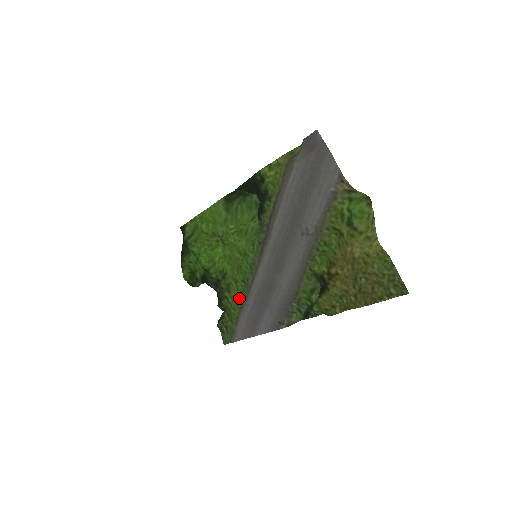
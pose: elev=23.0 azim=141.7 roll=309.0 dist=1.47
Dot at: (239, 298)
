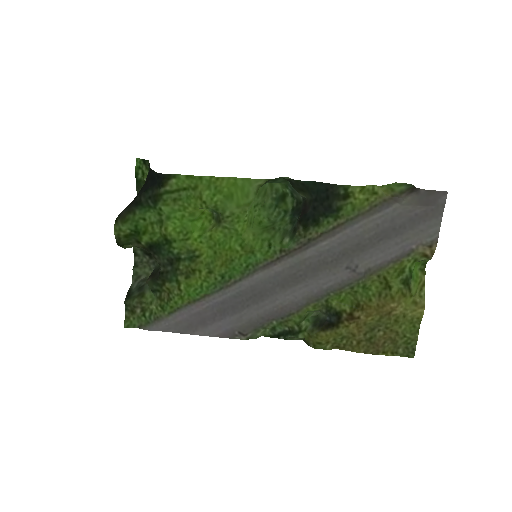
Dot at: (200, 290)
